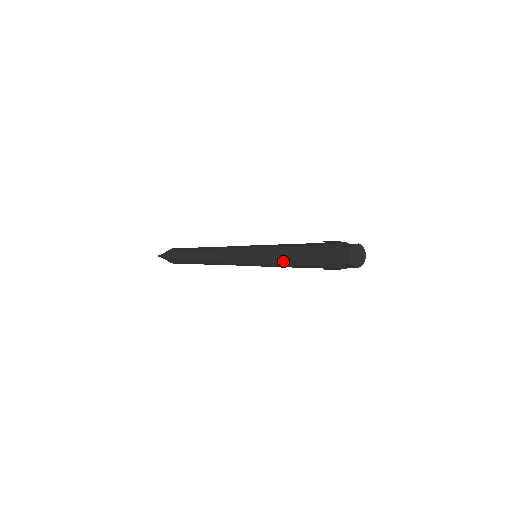
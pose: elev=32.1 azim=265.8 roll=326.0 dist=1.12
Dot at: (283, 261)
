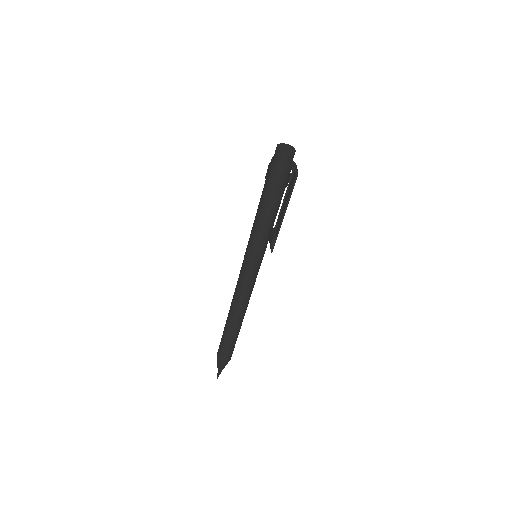
Dot at: (258, 217)
